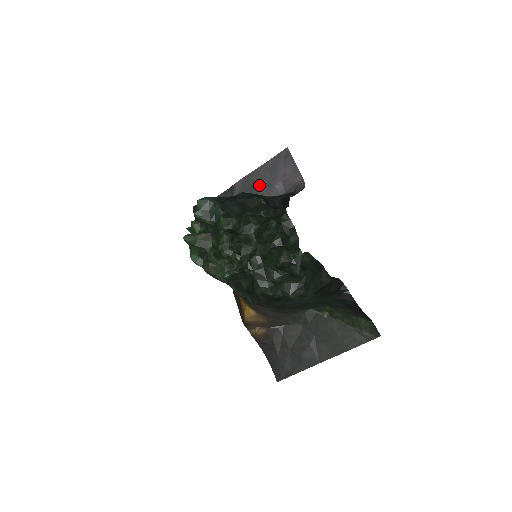
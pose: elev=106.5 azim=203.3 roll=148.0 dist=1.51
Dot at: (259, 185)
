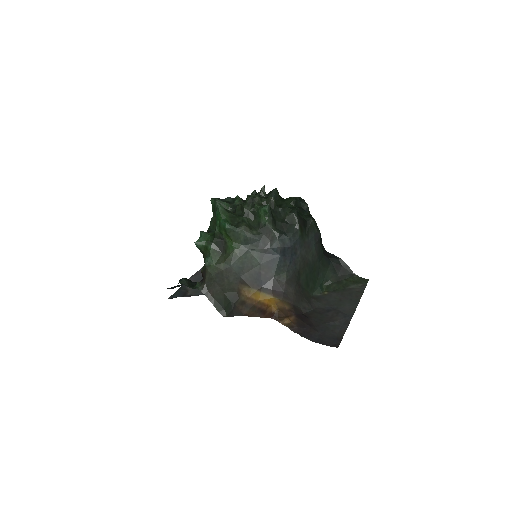
Dot at: occluded
